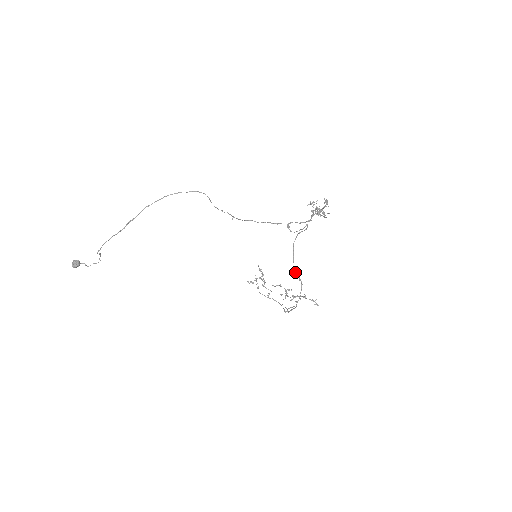
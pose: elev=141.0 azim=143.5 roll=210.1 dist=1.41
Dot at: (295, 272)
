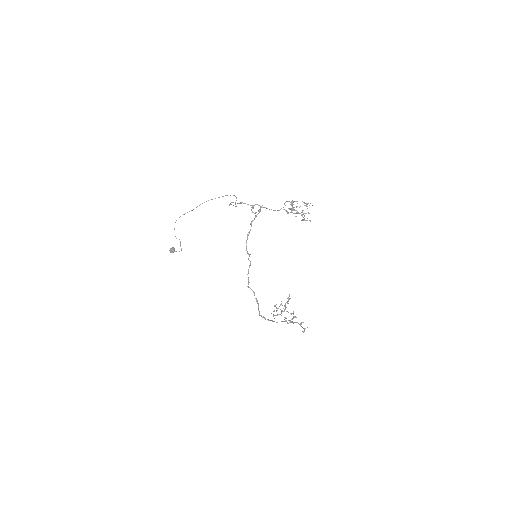
Dot at: (246, 250)
